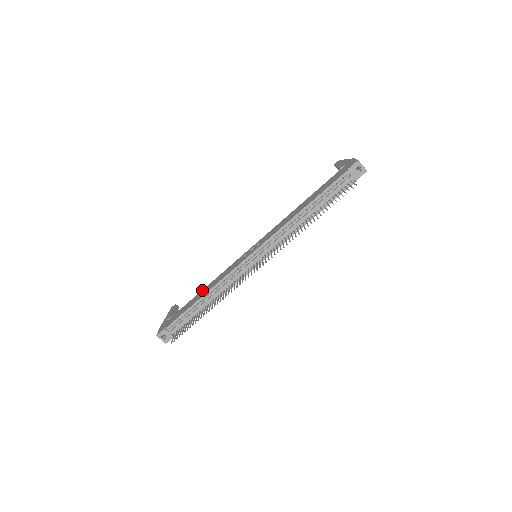
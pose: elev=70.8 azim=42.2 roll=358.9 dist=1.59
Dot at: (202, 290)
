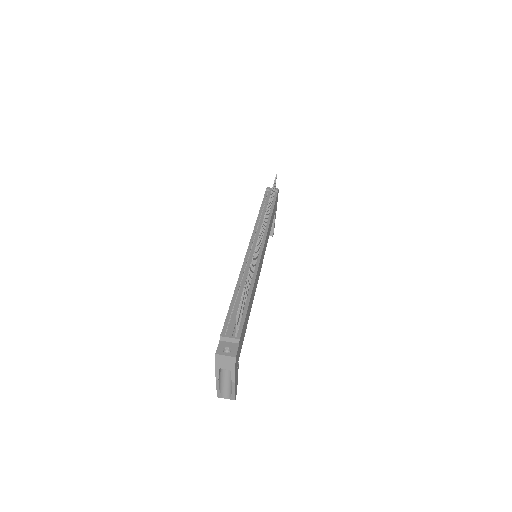
Dot at: occluded
